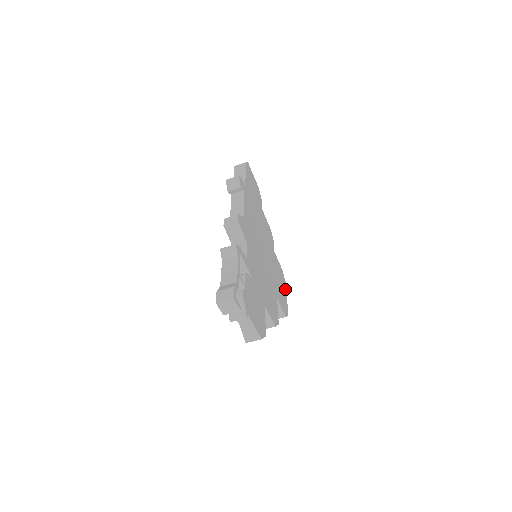
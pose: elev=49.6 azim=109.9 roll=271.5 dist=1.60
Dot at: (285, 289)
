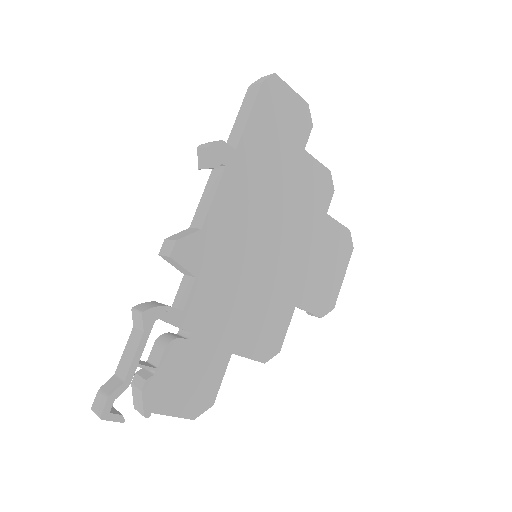
Dot at: (345, 263)
